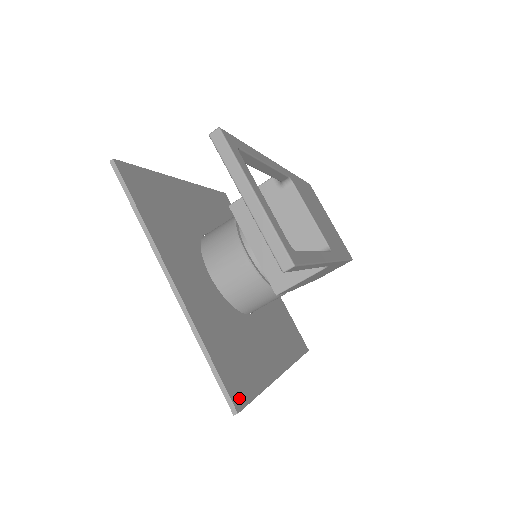
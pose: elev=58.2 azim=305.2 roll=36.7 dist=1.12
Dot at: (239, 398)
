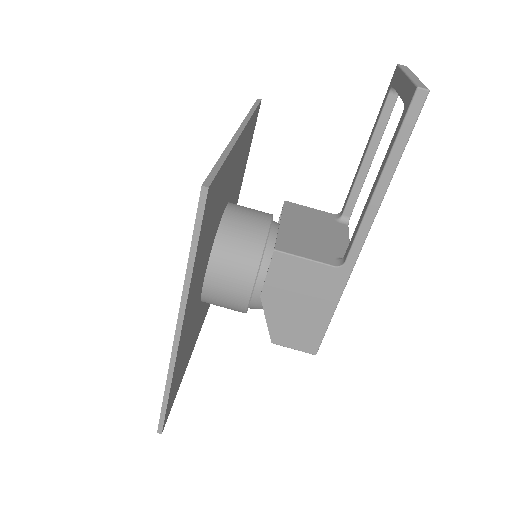
Dot at: (208, 201)
